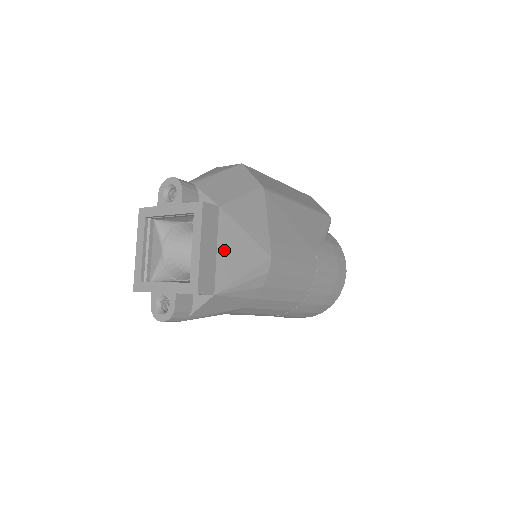
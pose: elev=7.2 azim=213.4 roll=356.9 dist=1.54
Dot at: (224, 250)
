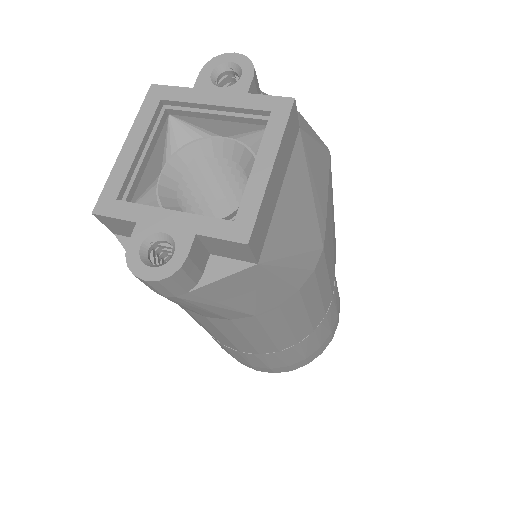
Dot at: (287, 198)
